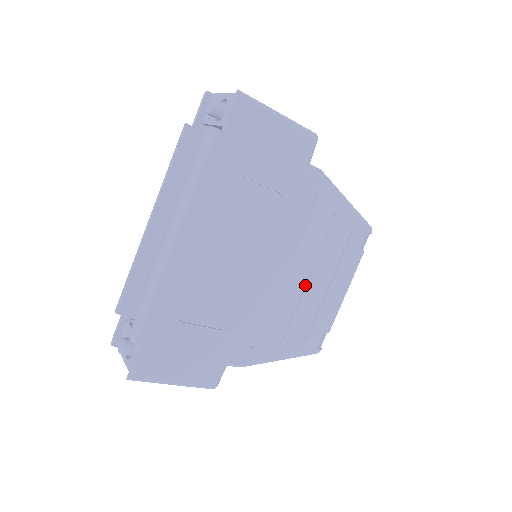
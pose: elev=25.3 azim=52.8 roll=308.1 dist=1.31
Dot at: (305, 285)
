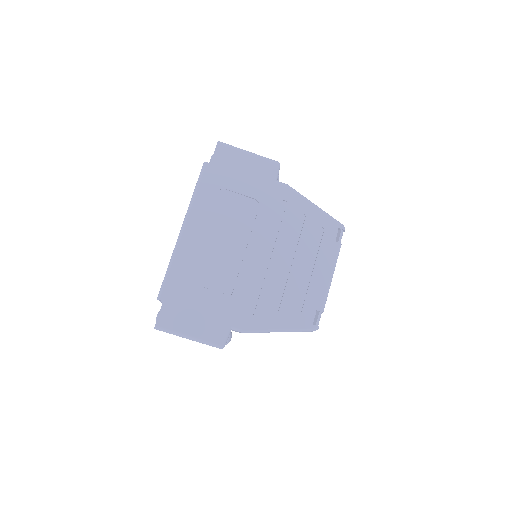
Dot at: (290, 268)
